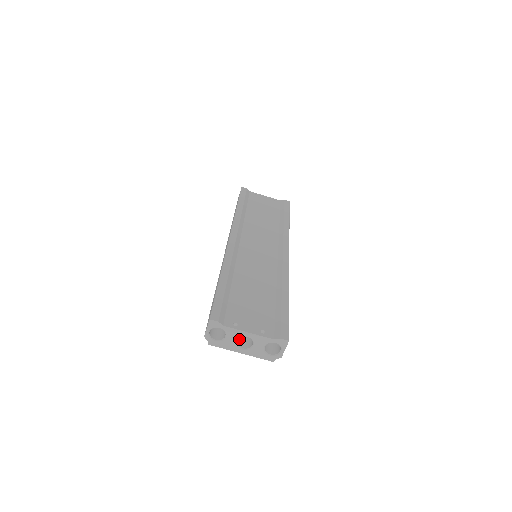
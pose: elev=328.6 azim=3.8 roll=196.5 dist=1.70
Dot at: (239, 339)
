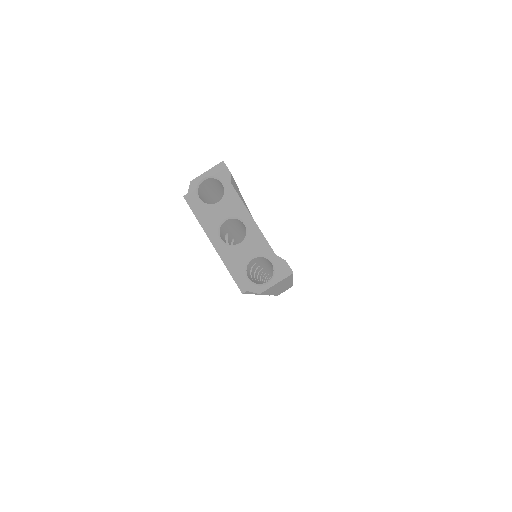
Dot at: (222, 232)
